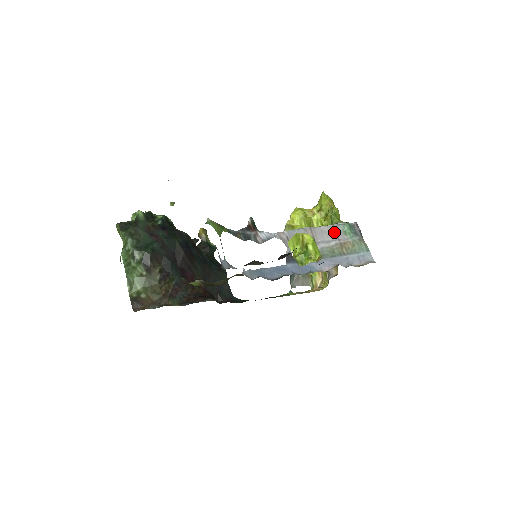
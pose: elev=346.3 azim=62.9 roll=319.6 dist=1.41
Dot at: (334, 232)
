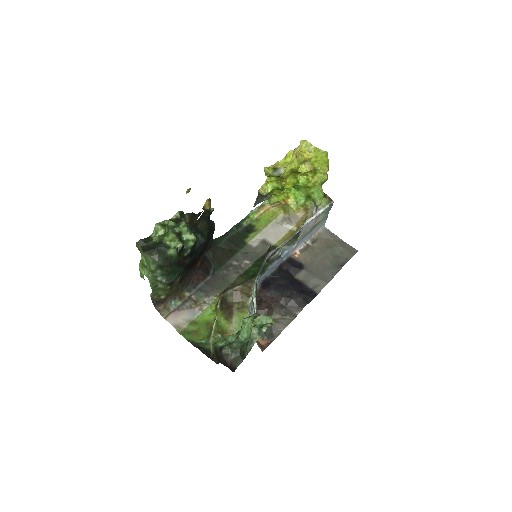
Dot at: (315, 219)
